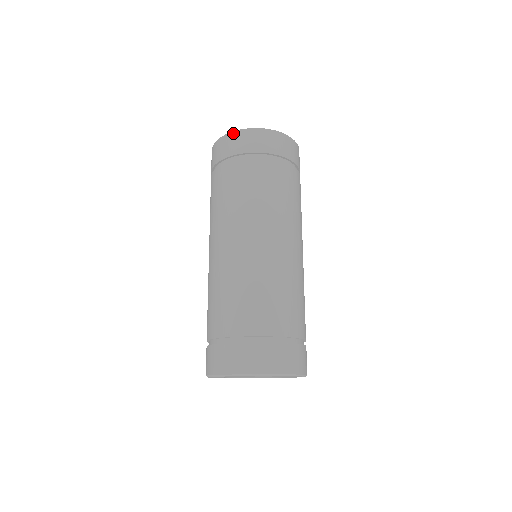
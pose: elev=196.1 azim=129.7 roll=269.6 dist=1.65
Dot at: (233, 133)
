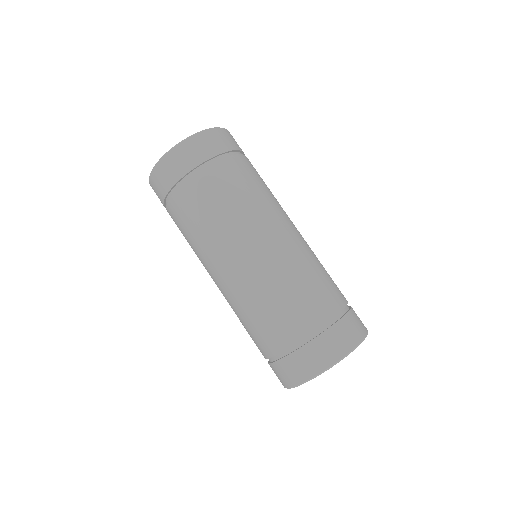
Dot at: (157, 166)
